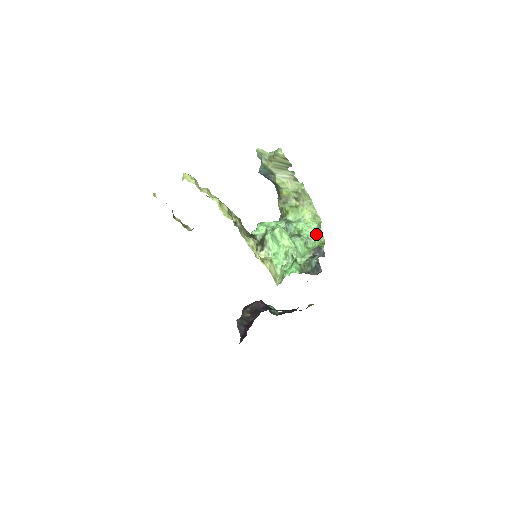
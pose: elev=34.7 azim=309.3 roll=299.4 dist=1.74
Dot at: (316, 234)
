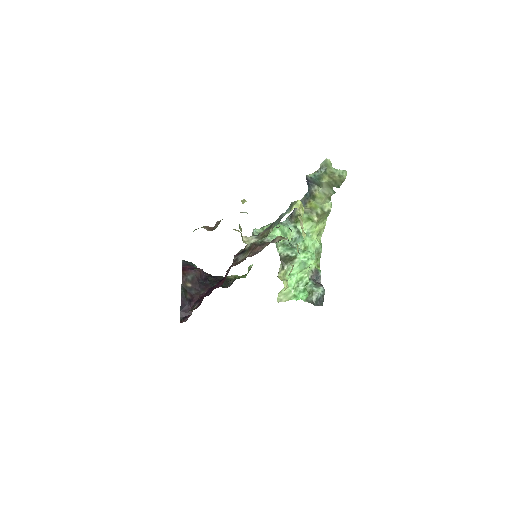
Dot at: (316, 254)
